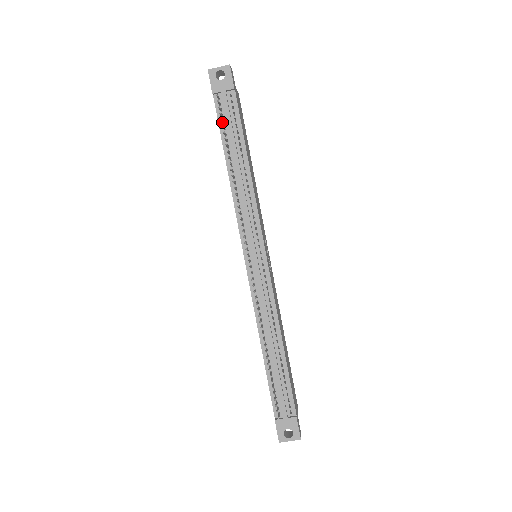
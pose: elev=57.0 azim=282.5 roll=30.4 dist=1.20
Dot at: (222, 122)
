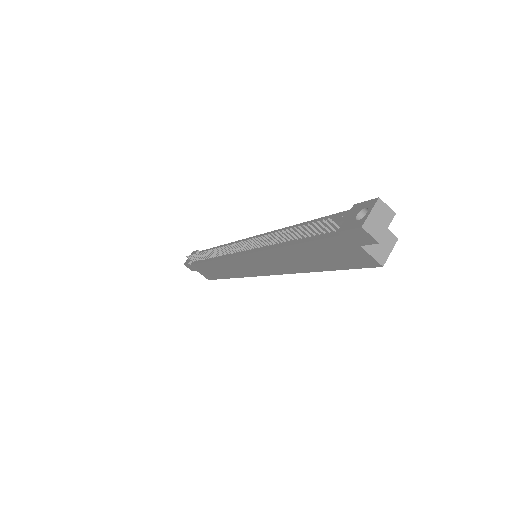
Dot at: (197, 259)
